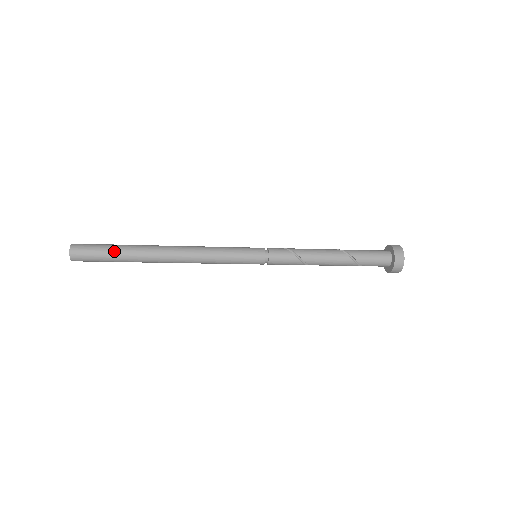
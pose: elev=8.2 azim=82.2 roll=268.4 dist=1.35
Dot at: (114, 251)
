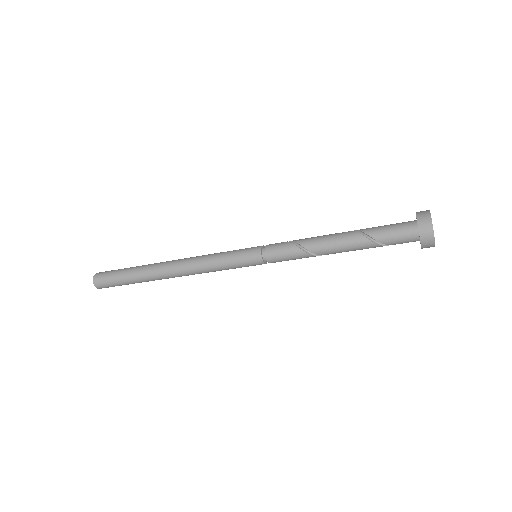
Dot at: (126, 270)
